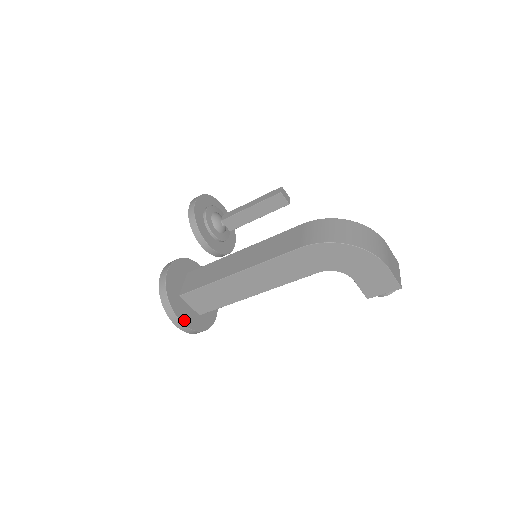
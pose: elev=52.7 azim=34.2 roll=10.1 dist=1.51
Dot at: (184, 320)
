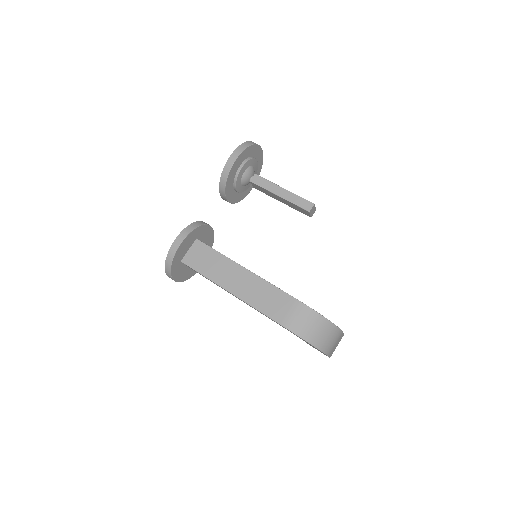
Dot at: (177, 278)
